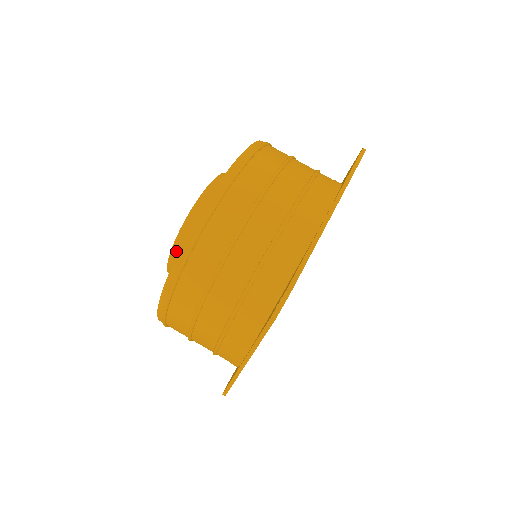
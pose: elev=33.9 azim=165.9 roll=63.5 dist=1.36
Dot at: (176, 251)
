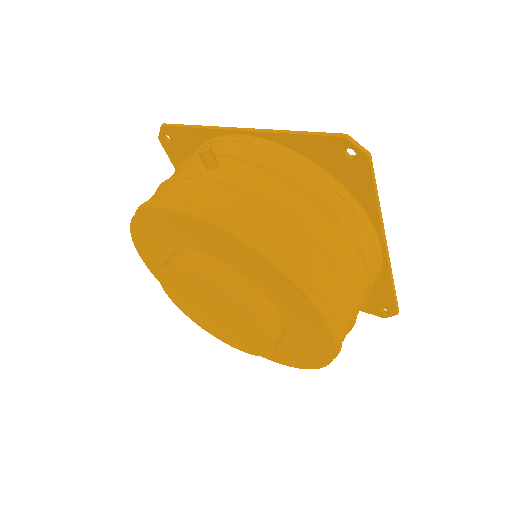
Dot at: occluded
